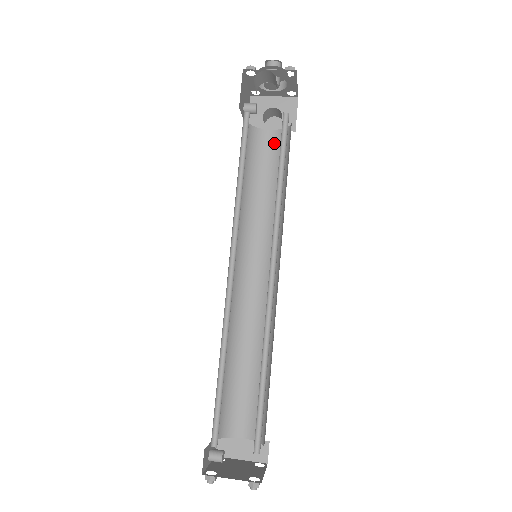
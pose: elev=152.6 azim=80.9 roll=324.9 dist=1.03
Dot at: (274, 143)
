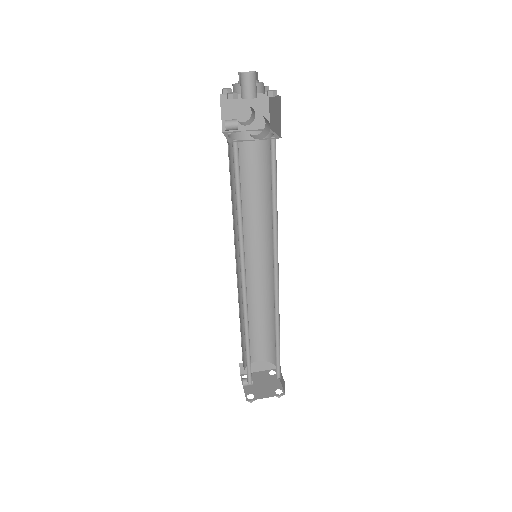
Dot at: (252, 145)
